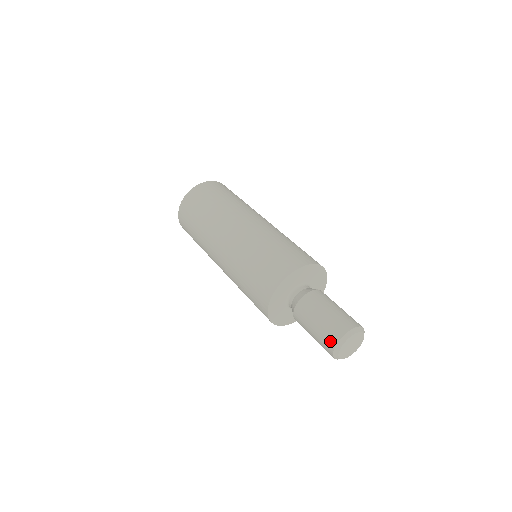
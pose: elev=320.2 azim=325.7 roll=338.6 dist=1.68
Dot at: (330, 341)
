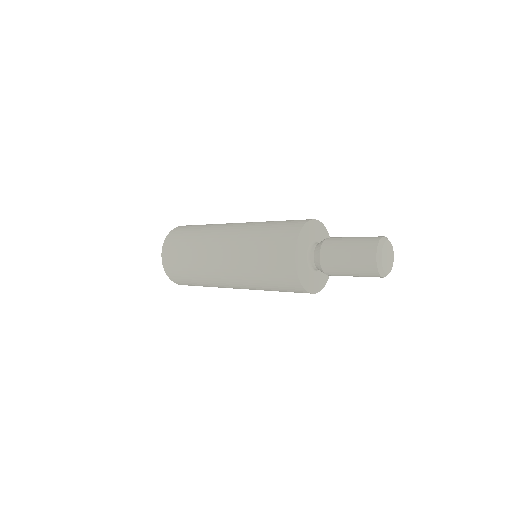
Dot at: (370, 247)
